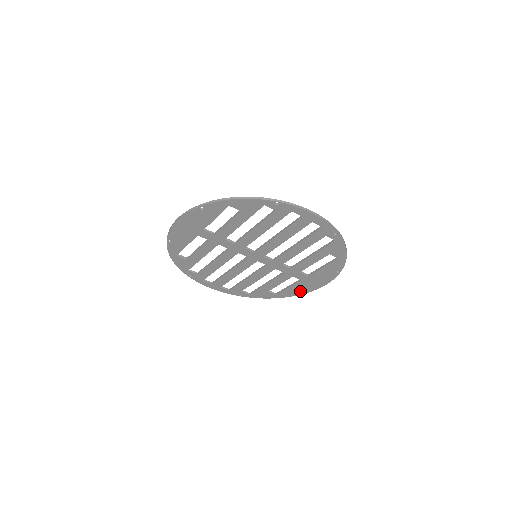
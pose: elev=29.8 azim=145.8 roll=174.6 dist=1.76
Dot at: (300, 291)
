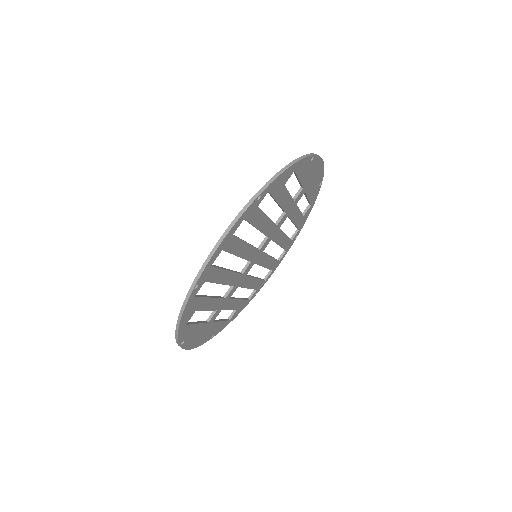
Dot at: (318, 184)
